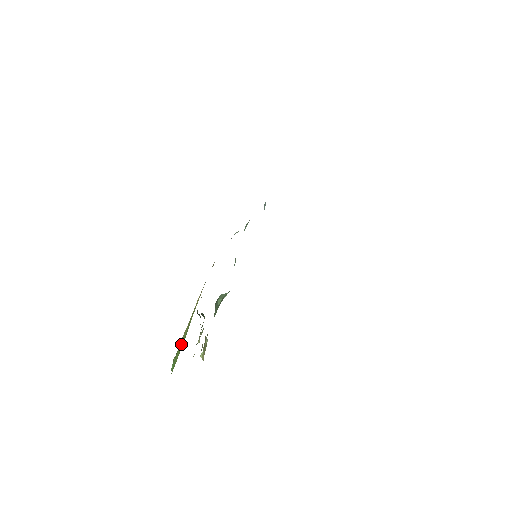
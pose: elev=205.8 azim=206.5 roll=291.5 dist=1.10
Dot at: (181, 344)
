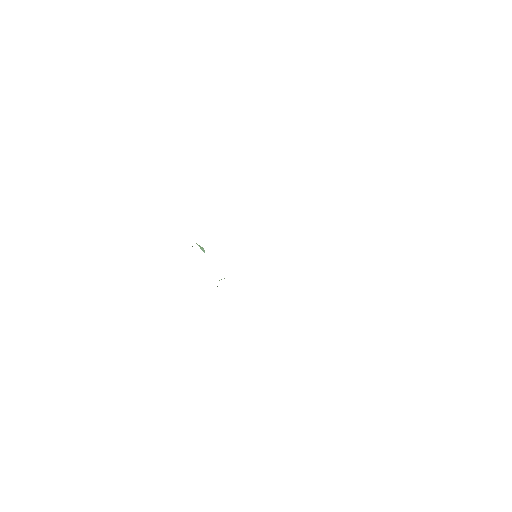
Dot at: occluded
